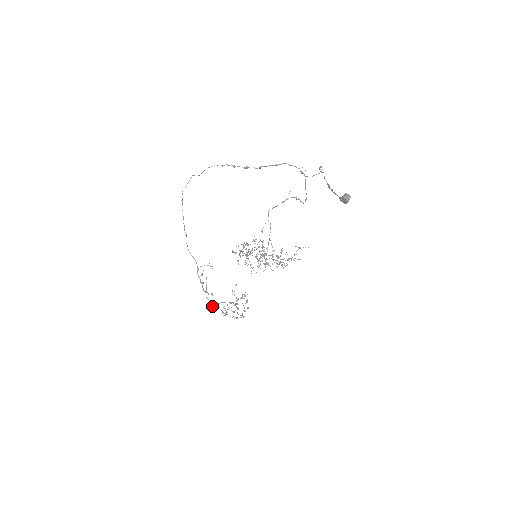
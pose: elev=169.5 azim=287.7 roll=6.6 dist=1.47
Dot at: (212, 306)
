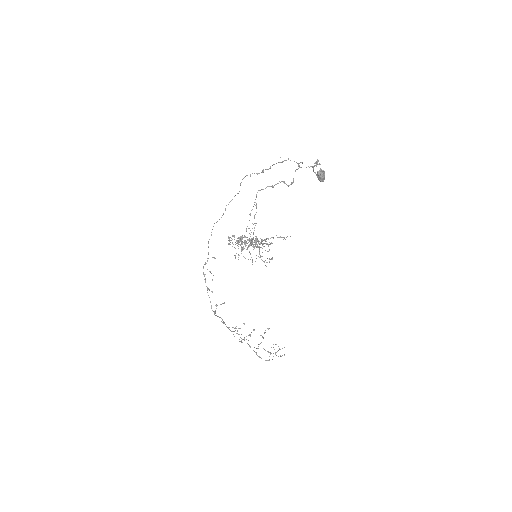
Dot at: (211, 307)
